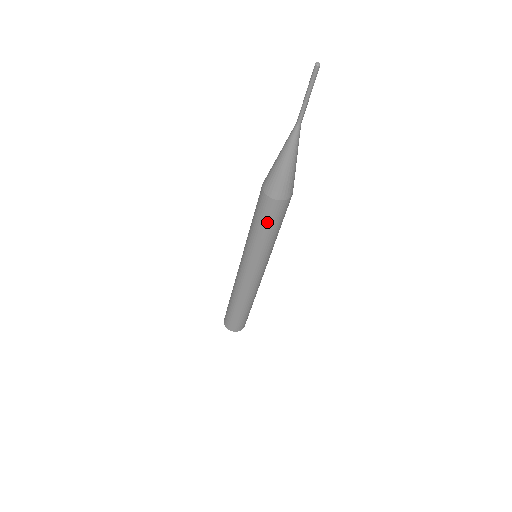
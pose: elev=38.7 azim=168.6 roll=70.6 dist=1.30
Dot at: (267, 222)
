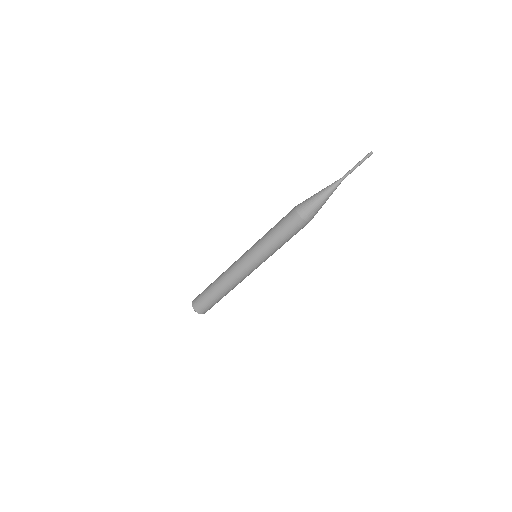
Dot at: (282, 226)
